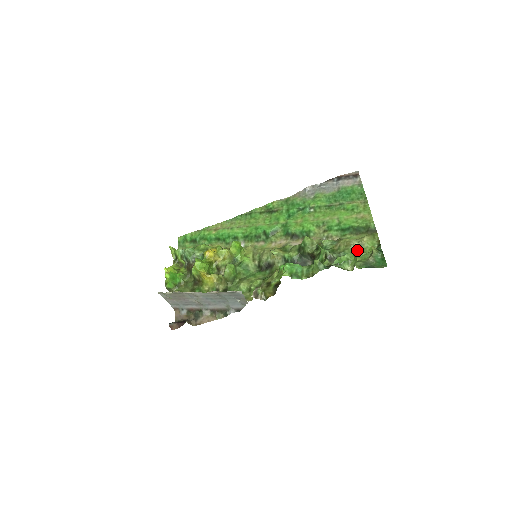
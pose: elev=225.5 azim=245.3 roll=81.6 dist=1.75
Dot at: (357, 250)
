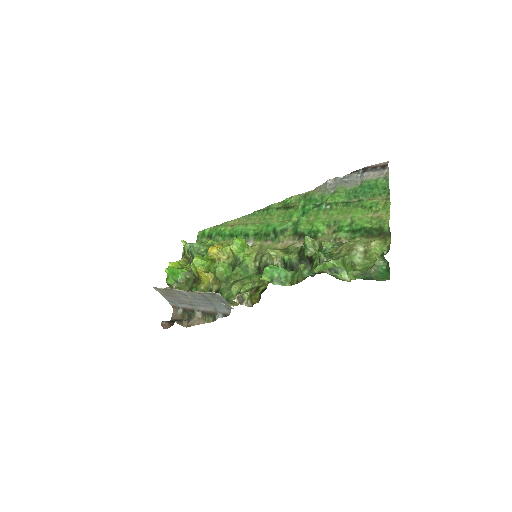
Dot at: (360, 256)
